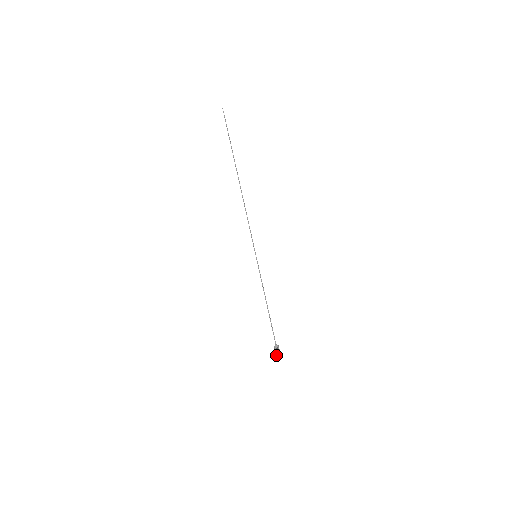
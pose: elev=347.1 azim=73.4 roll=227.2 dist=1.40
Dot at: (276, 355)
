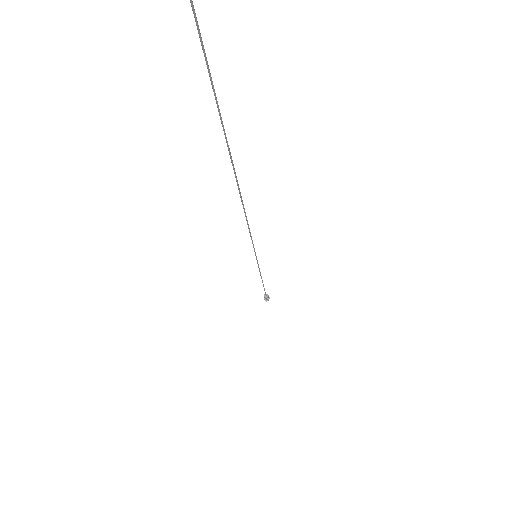
Dot at: (266, 301)
